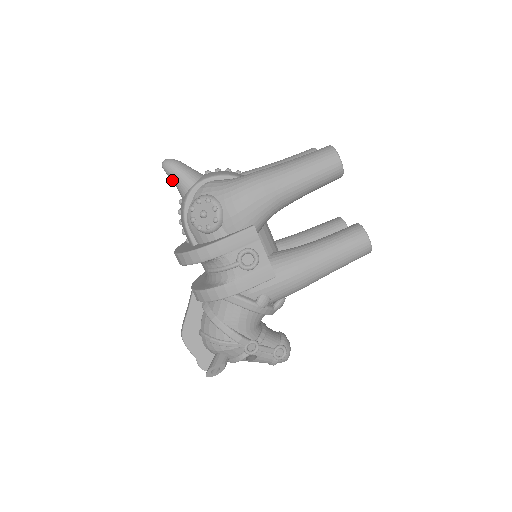
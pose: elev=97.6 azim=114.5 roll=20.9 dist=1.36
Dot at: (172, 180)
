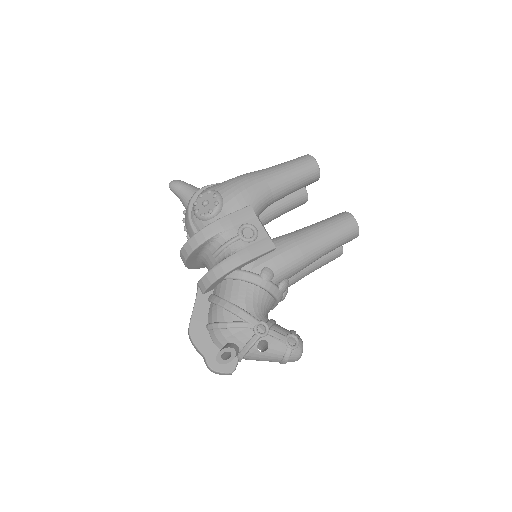
Dot at: (177, 196)
